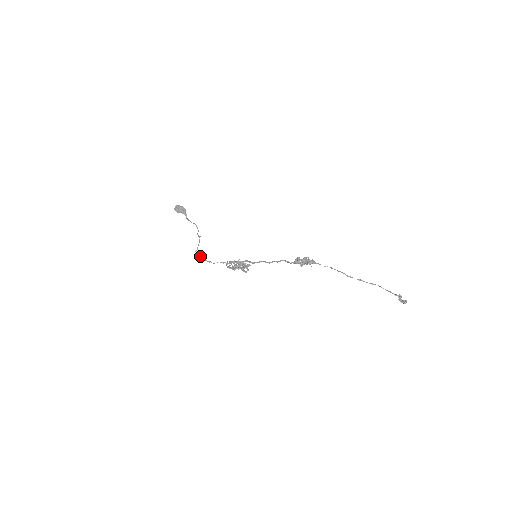
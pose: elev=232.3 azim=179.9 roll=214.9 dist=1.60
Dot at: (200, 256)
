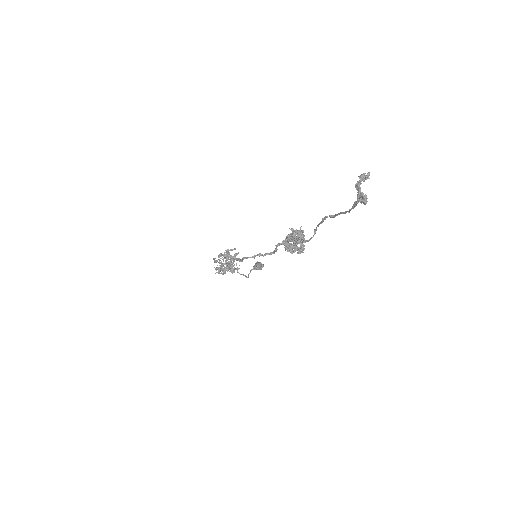
Dot at: (216, 261)
